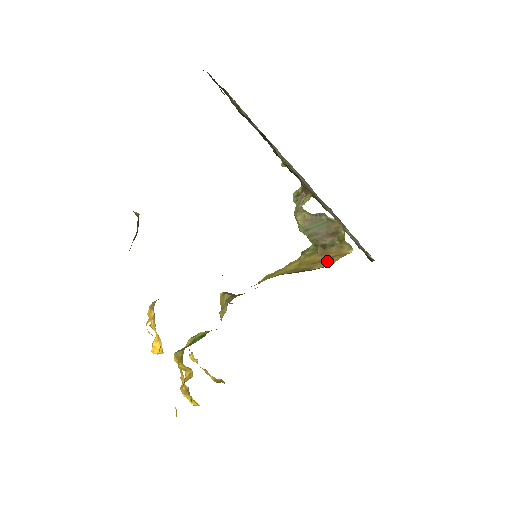
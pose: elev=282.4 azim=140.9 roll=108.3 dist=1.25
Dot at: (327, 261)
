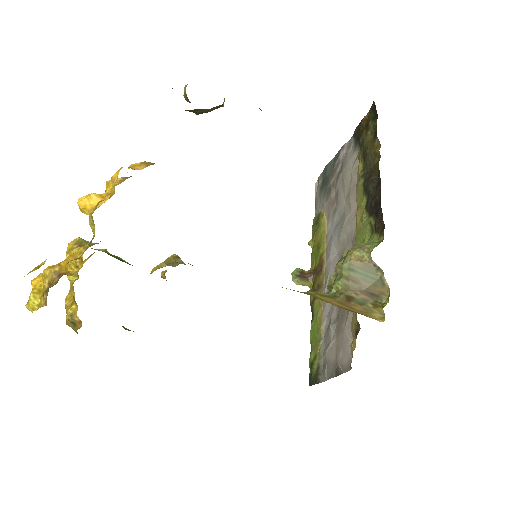
Dot at: (348, 309)
